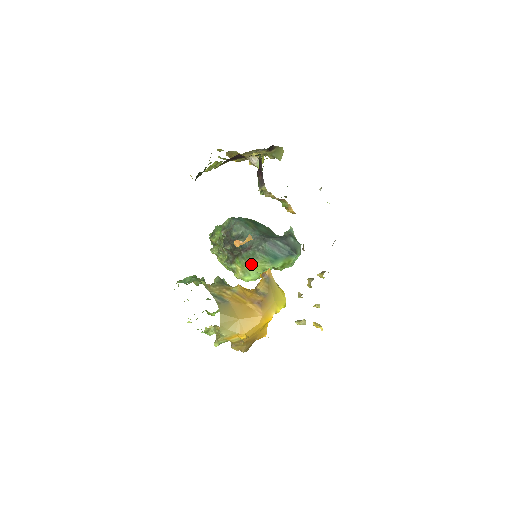
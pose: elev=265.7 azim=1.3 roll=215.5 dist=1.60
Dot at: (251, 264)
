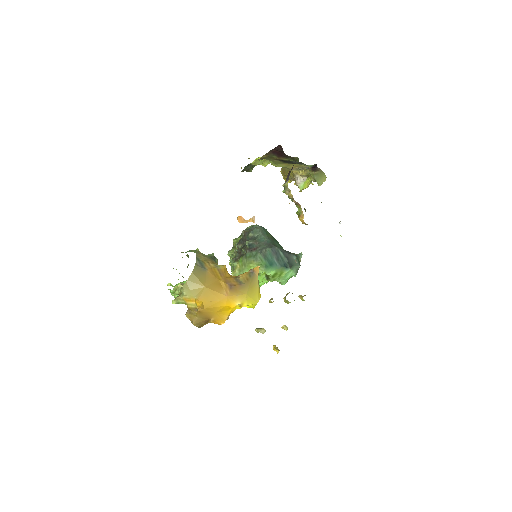
Dot at: (249, 264)
